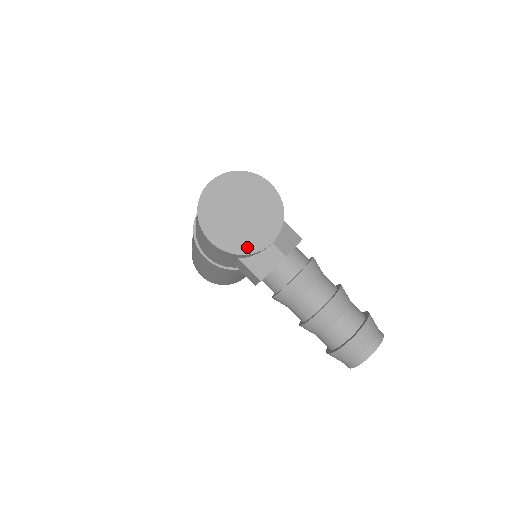
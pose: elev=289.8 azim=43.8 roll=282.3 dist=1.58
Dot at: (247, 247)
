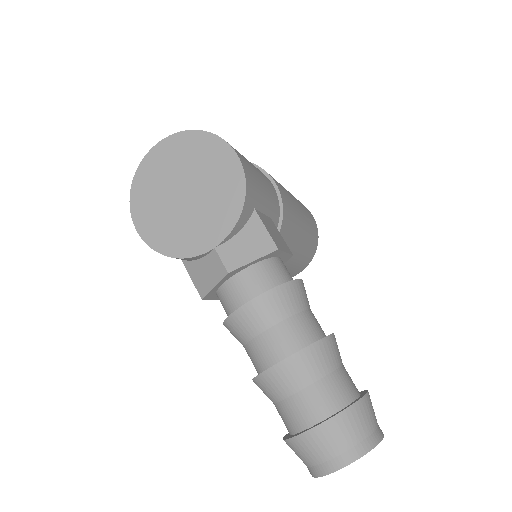
Dot at: (179, 247)
